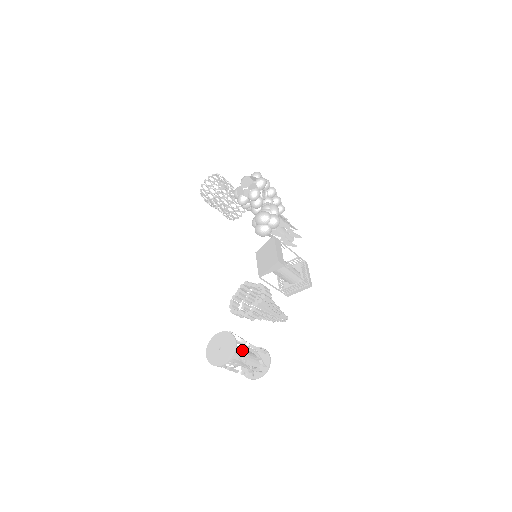
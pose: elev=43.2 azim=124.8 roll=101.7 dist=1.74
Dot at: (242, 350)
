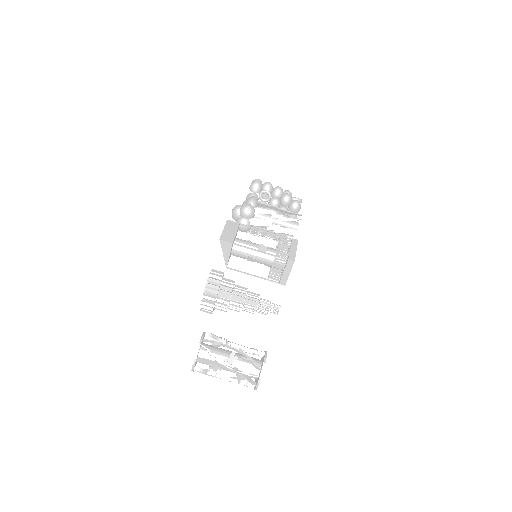
Dot at: (225, 352)
